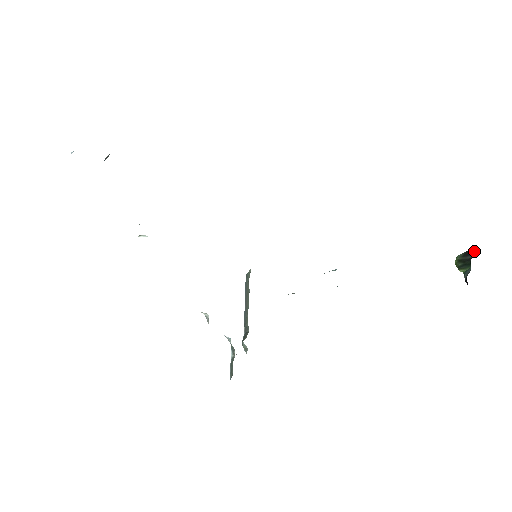
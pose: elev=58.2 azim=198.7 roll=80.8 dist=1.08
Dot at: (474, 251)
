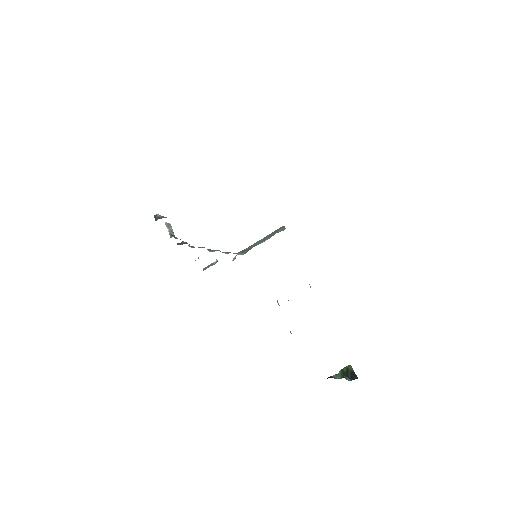
Dot at: (354, 378)
